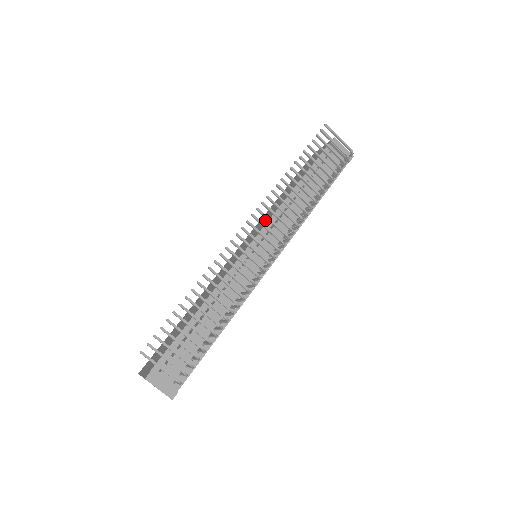
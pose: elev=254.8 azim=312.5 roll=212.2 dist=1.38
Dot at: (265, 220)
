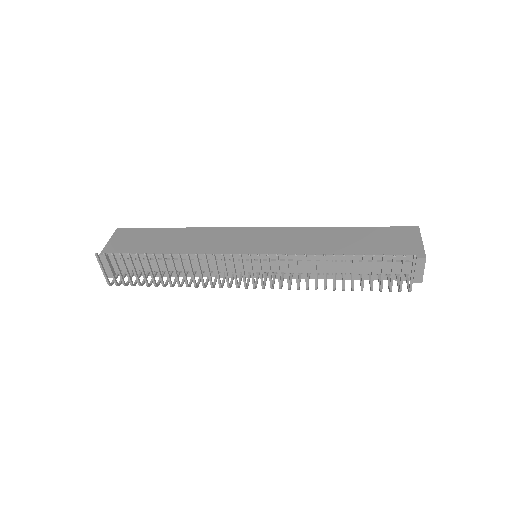
Dot at: (291, 244)
